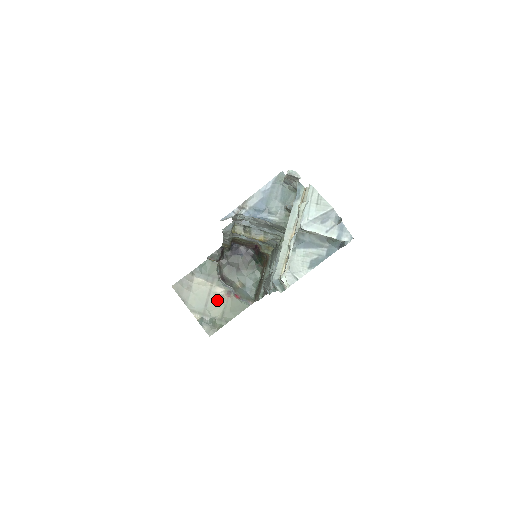
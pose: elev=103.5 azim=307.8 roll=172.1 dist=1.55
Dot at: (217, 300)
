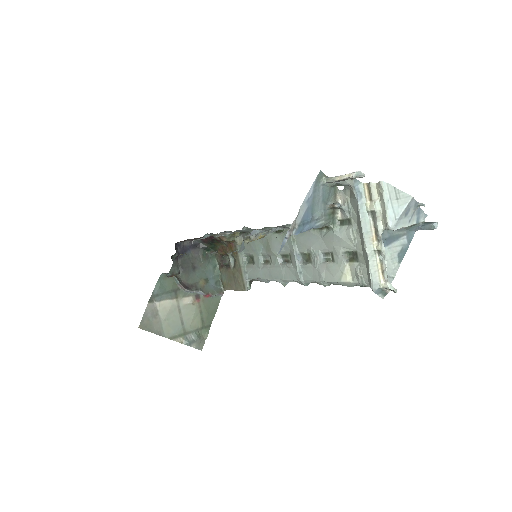
Dot at: (190, 311)
